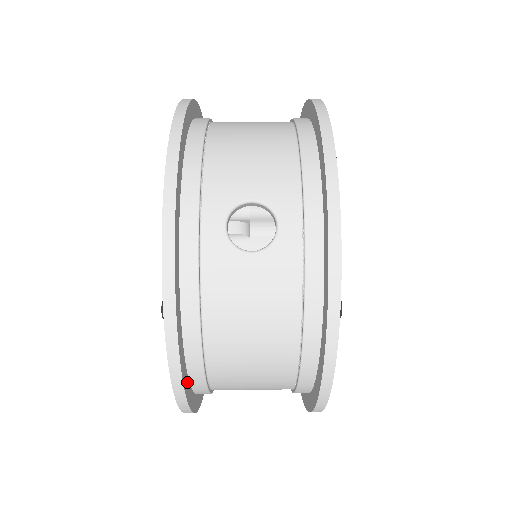
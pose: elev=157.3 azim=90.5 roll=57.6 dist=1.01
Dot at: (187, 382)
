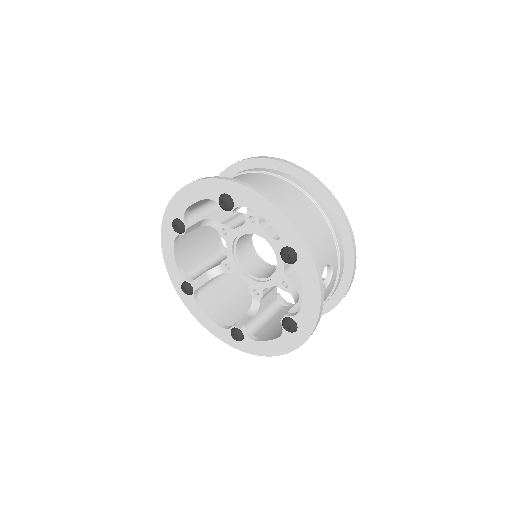
Dot at: occluded
